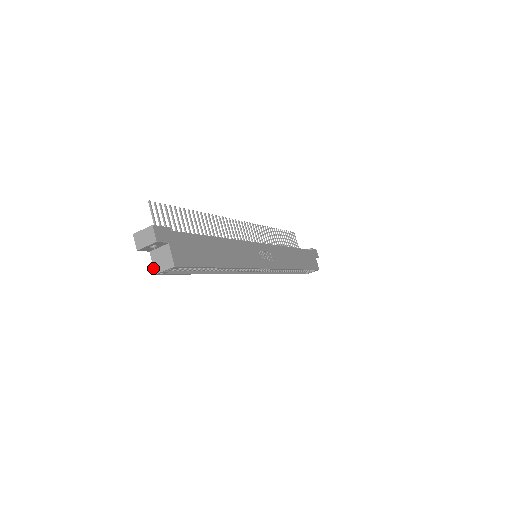
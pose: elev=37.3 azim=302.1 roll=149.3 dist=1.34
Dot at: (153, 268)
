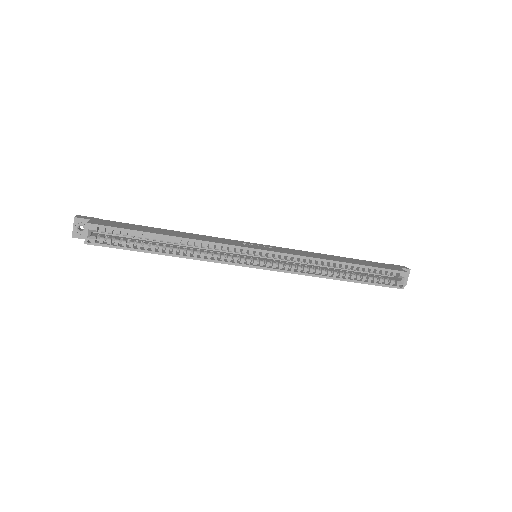
Dot at: (85, 243)
